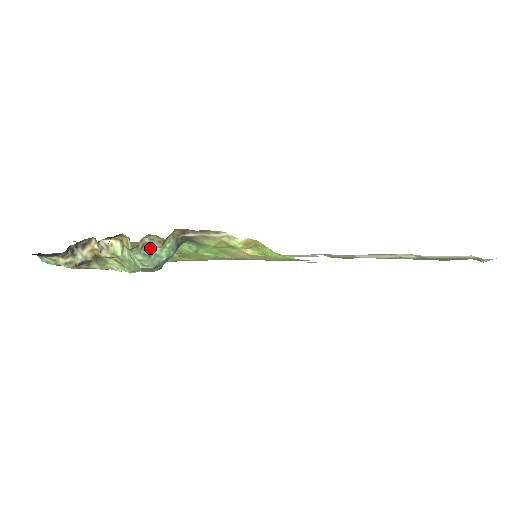
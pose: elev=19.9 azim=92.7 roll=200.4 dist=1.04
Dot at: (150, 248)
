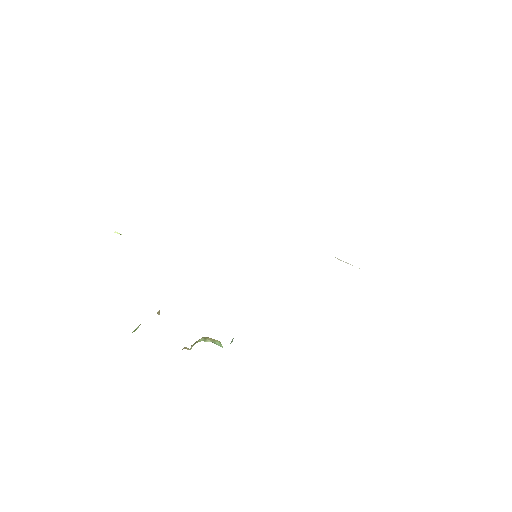
Dot at: occluded
